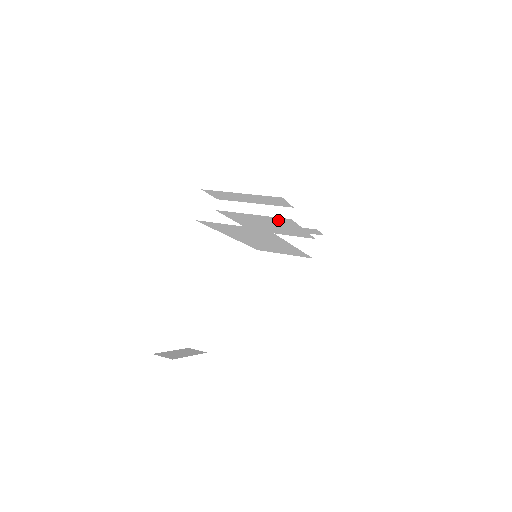
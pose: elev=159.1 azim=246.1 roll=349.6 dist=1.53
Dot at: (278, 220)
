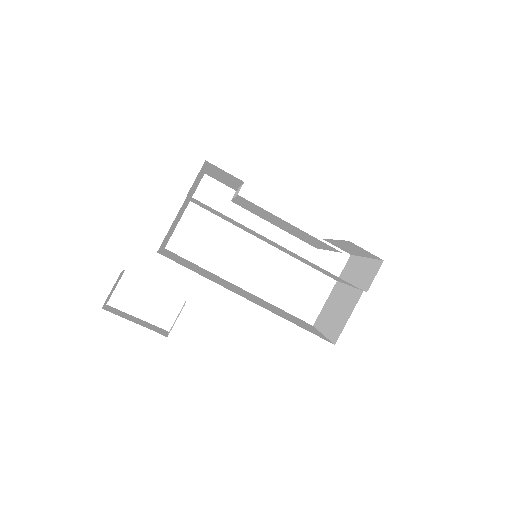
Dot at: (251, 204)
